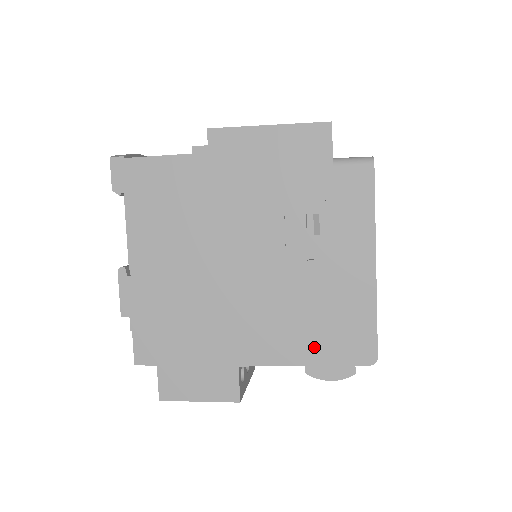
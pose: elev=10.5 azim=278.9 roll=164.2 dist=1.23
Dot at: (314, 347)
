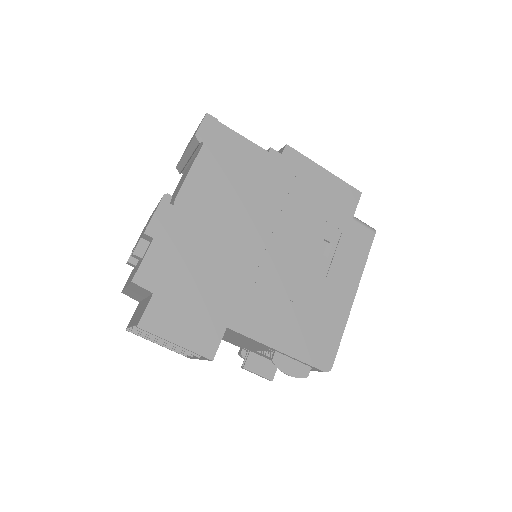
Dot at: (292, 339)
